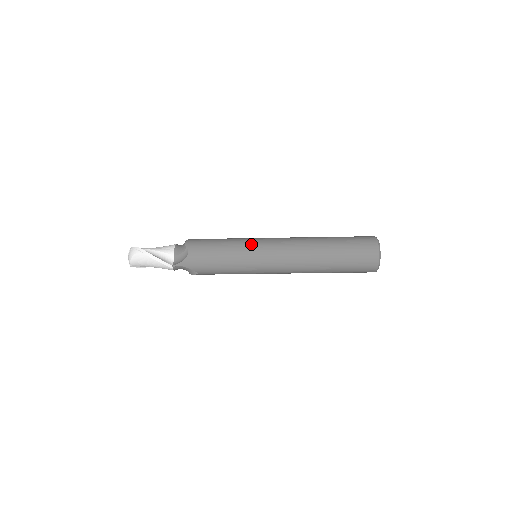
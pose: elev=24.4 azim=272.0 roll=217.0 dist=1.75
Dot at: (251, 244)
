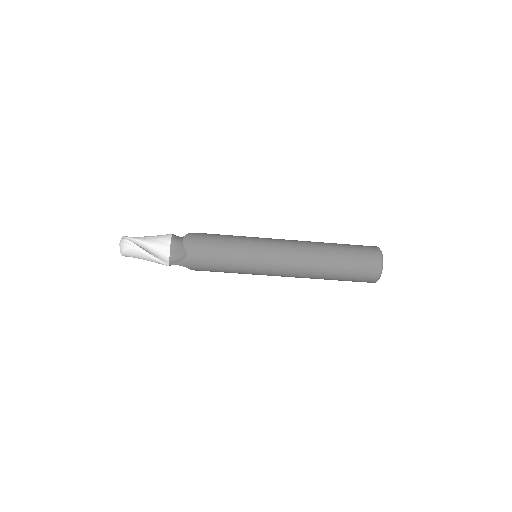
Dot at: (253, 249)
